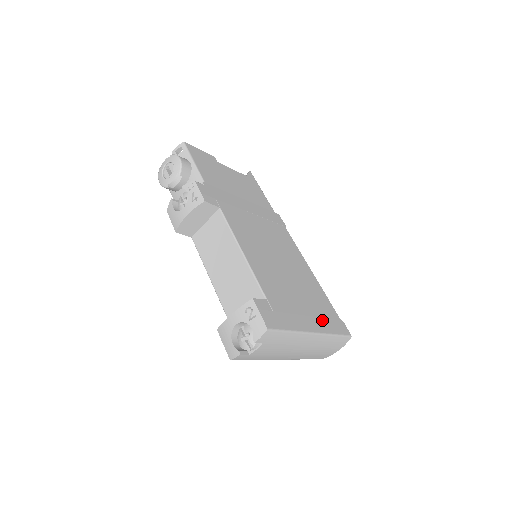
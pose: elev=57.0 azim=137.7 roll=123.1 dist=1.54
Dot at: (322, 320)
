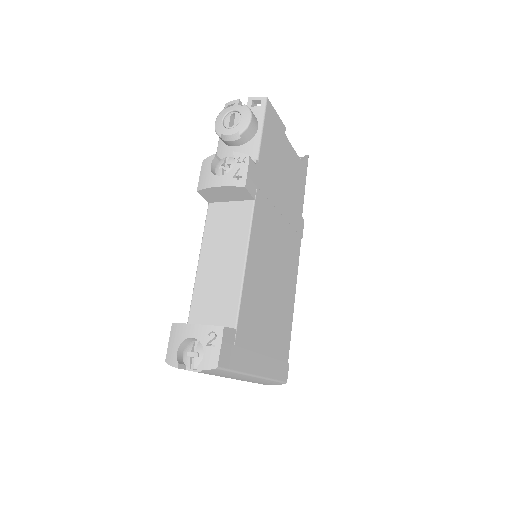
Dot at: (272, 361)
